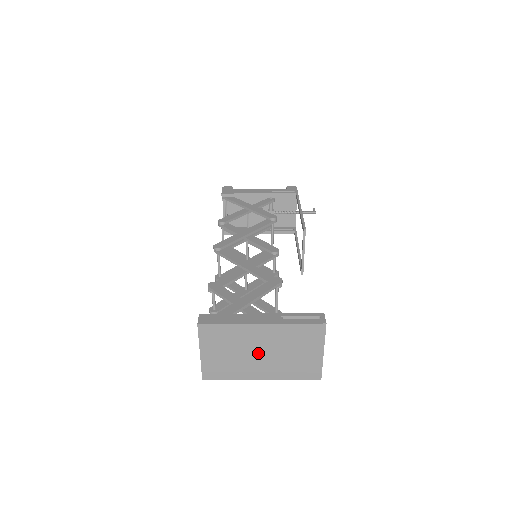
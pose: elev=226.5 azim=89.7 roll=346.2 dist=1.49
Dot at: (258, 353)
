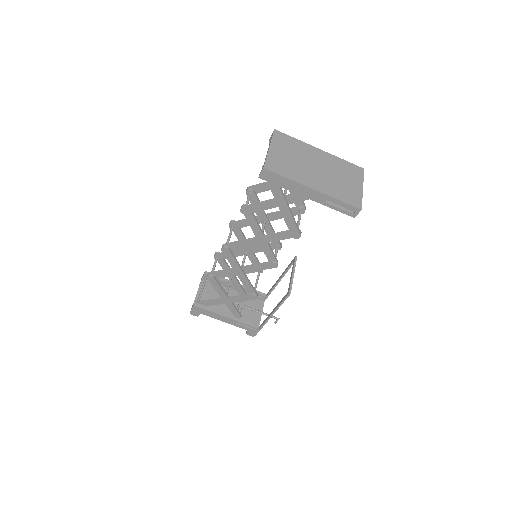
Dot at: (314, 167)
